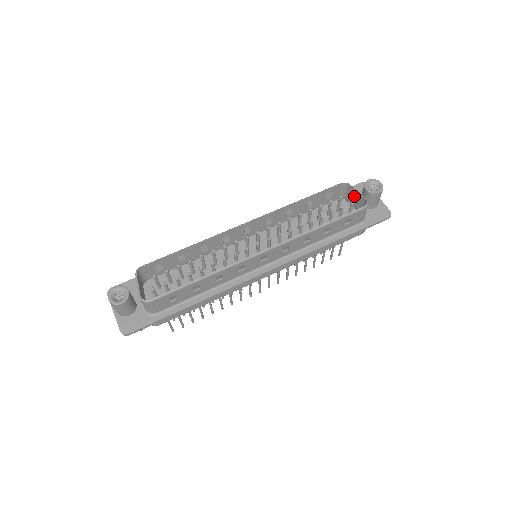
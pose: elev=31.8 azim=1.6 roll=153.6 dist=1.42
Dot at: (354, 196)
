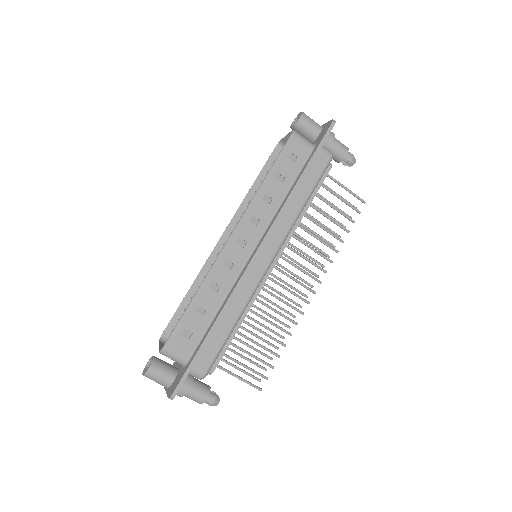
Dot at: occluded
